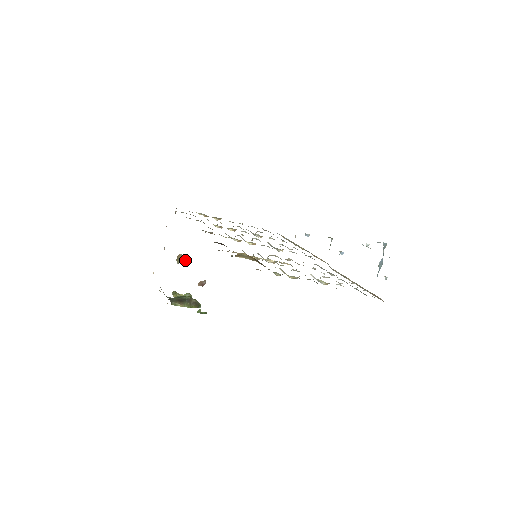
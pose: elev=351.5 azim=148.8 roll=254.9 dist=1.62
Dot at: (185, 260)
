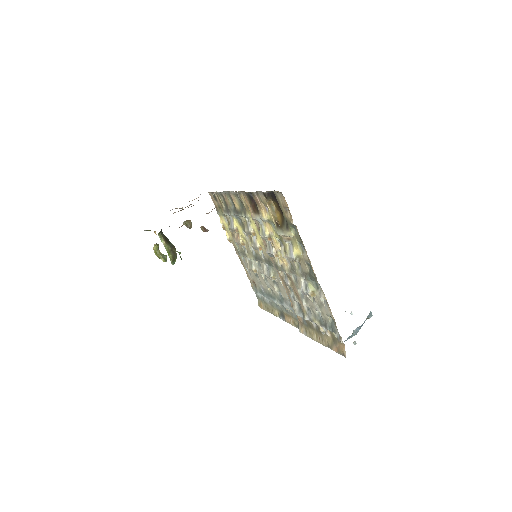
Dot at: (191, 227)
